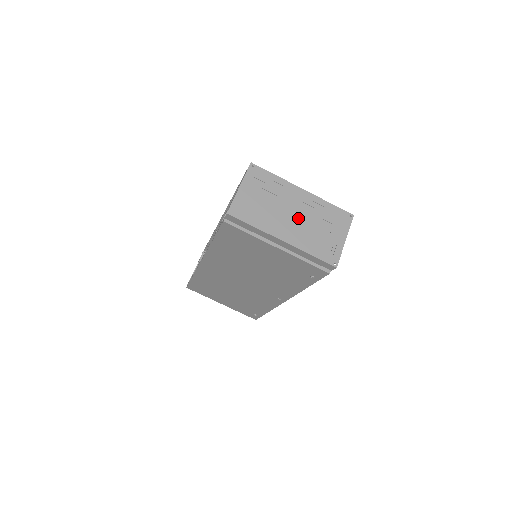
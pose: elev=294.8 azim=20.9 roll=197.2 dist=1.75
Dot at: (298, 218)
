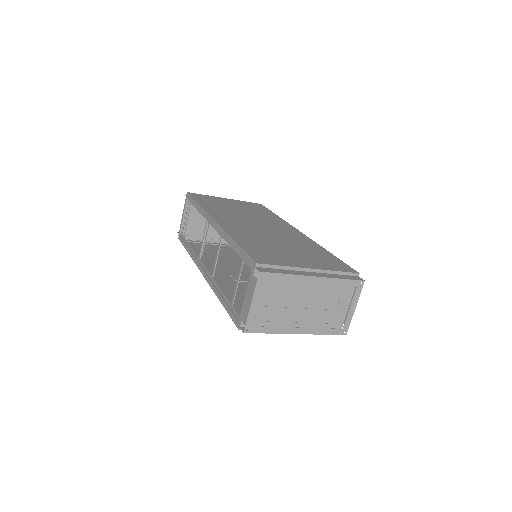
Dot at: (309, 296)
